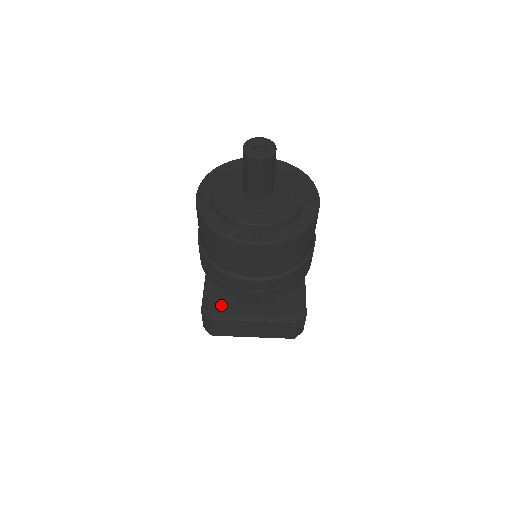
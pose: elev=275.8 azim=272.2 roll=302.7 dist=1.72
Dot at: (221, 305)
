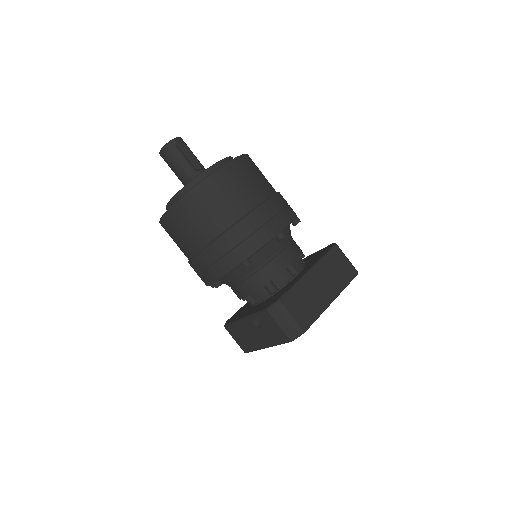
Dot at: (276, 296)
